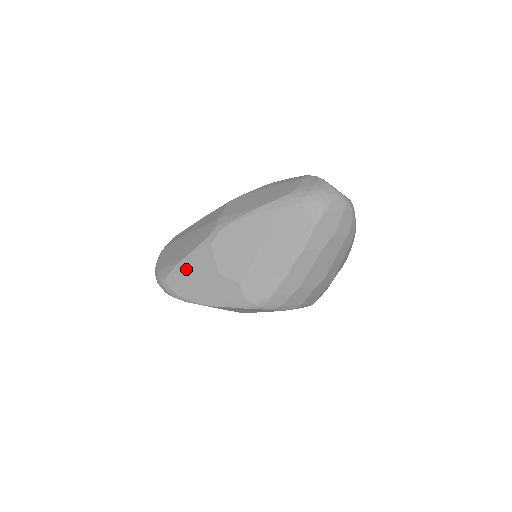
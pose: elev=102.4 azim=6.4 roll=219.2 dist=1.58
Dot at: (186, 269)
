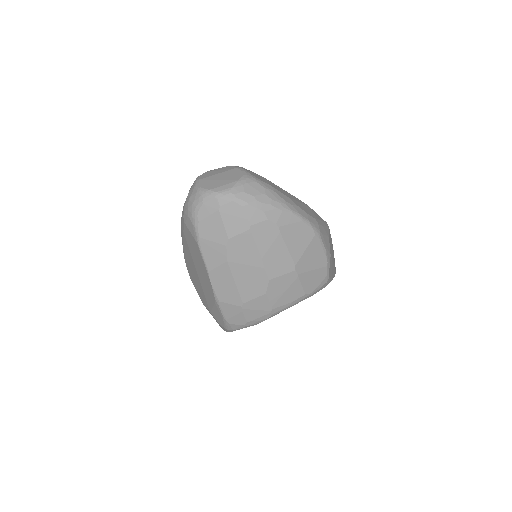
Dot at: occluded
